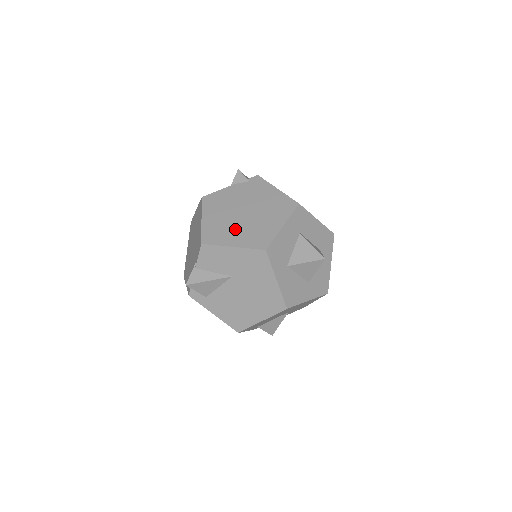
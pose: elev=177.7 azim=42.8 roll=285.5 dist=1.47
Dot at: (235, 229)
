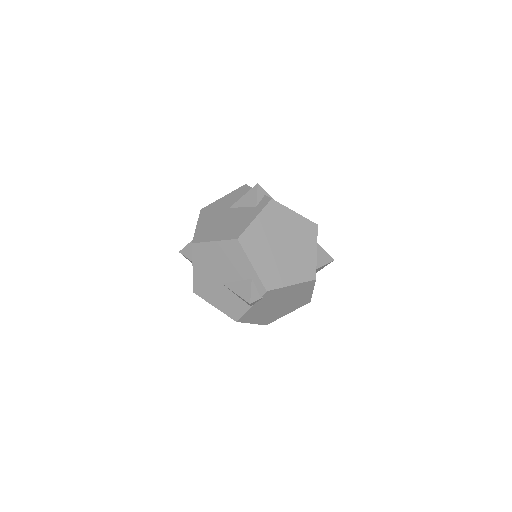
Dot at: (281, 311)
